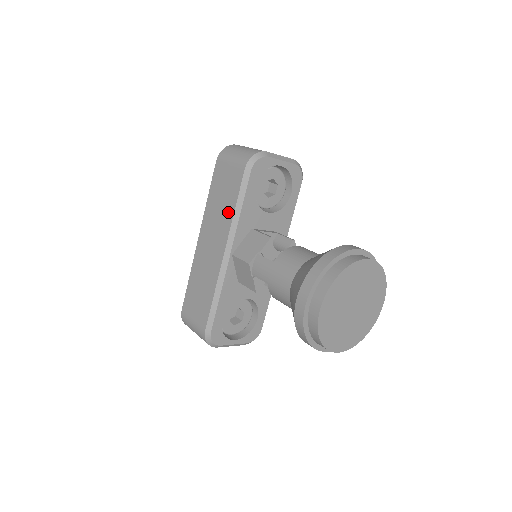
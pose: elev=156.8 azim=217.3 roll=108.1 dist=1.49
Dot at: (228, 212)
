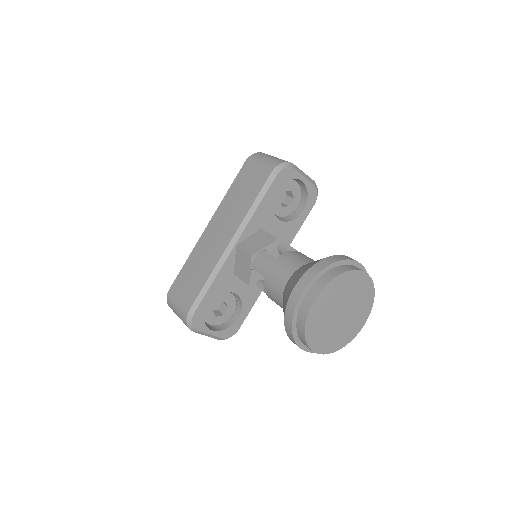
Dot at: (244, 206)
